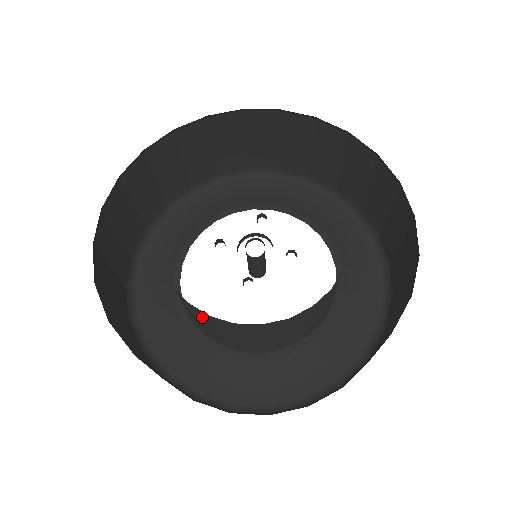
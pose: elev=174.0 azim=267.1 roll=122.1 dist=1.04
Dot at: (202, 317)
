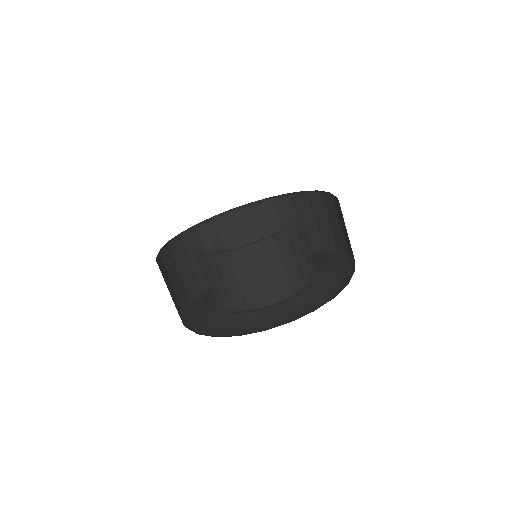
Dot at: (214, 266)
